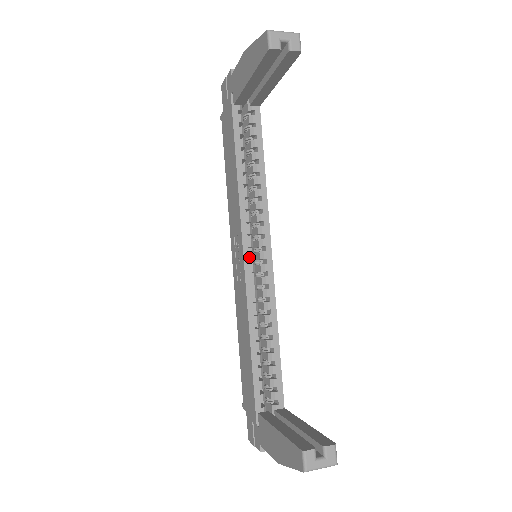
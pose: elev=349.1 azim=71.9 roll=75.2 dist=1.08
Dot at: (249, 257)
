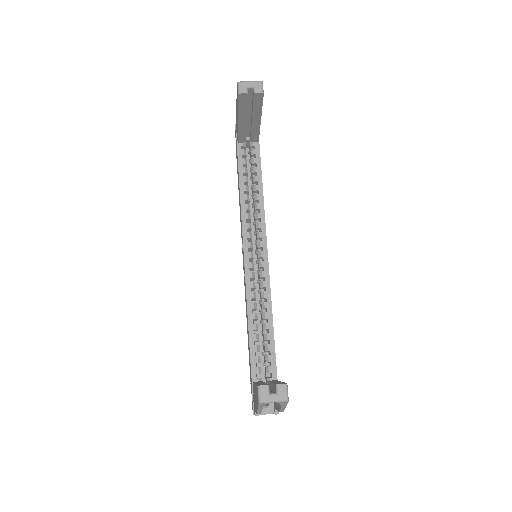
Dot at: (248, 256)
